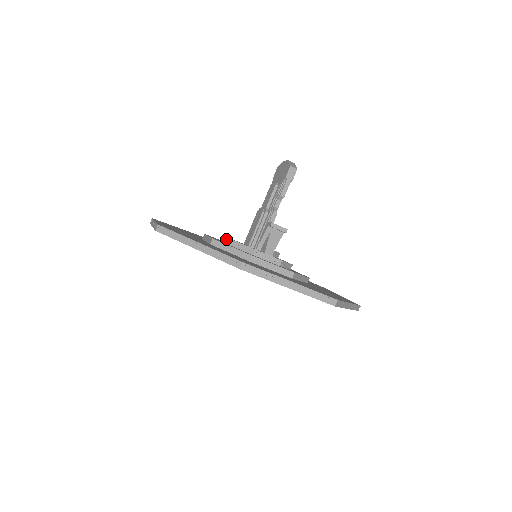
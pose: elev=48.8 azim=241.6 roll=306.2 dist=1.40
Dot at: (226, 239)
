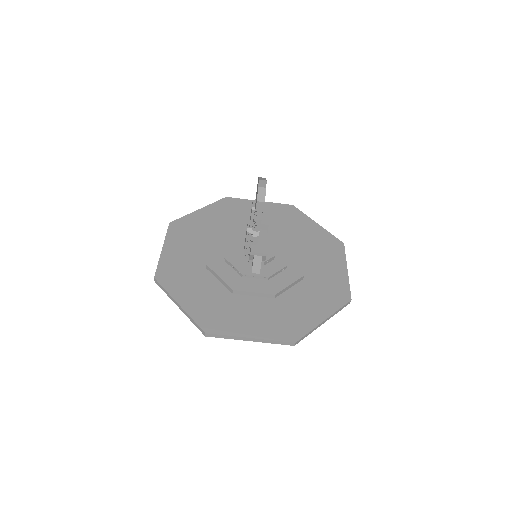
Dot at: (226, 247)
